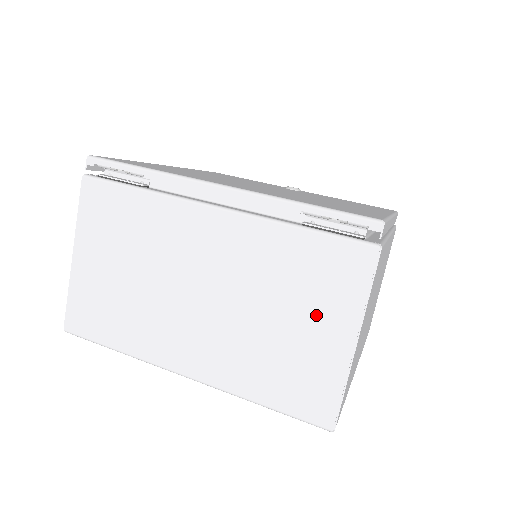
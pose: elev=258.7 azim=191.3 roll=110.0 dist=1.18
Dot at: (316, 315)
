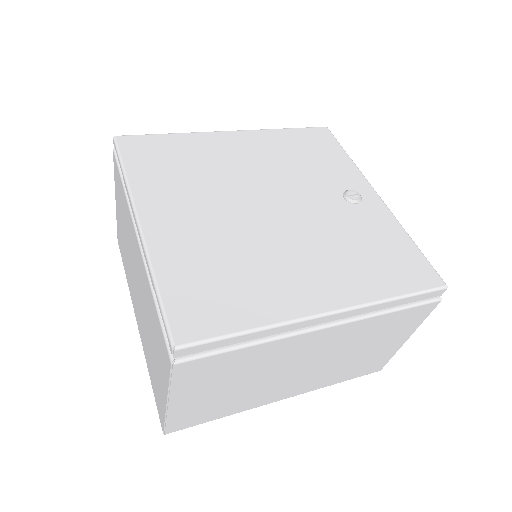
Dot at: (158, 363)
